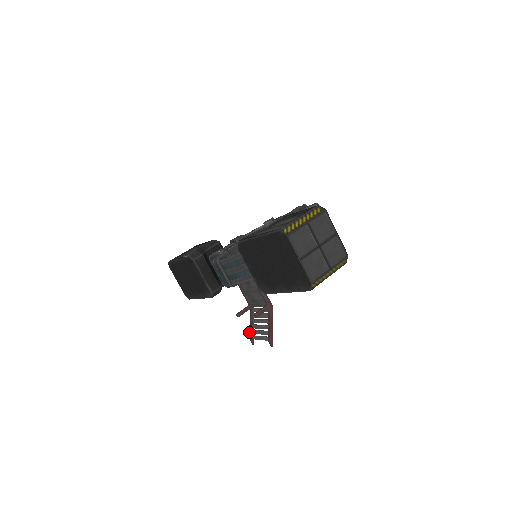
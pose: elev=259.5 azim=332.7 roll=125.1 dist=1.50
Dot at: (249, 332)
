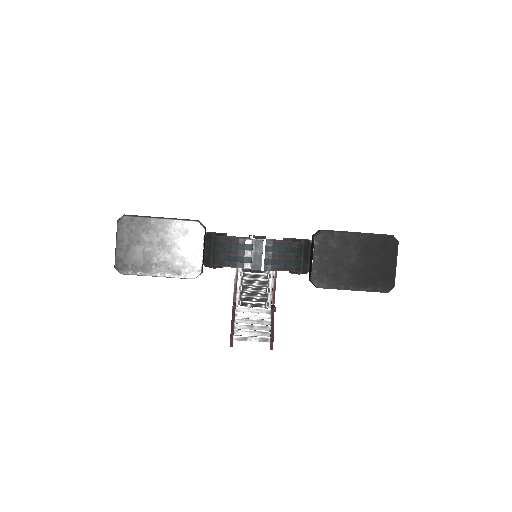
Dot at: (231, 331)
